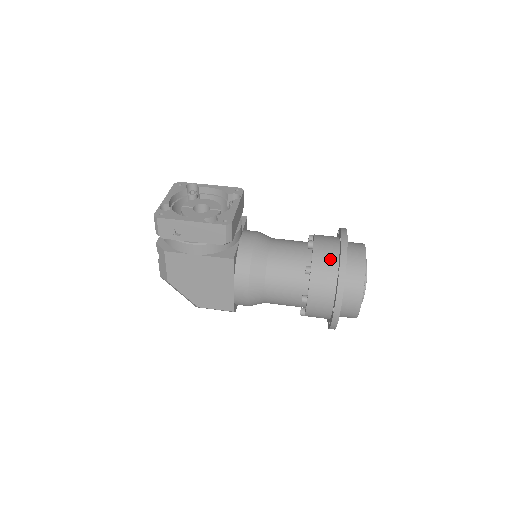
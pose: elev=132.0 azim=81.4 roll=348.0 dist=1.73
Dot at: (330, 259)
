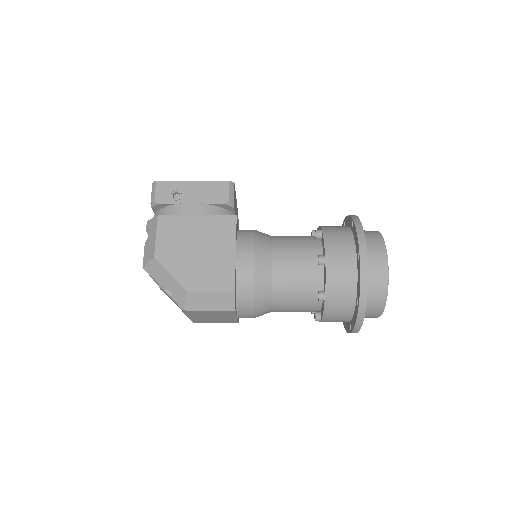
Dot at: (339, 226)
